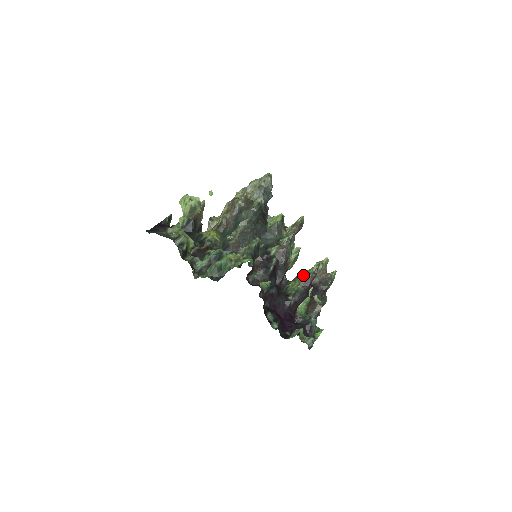
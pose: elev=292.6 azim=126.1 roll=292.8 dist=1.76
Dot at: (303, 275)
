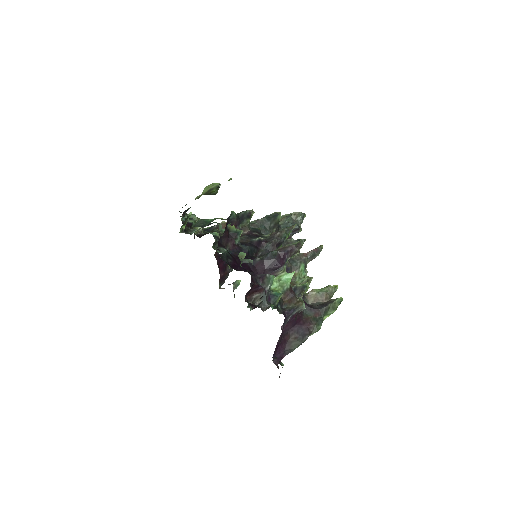
Dot at: occluded
